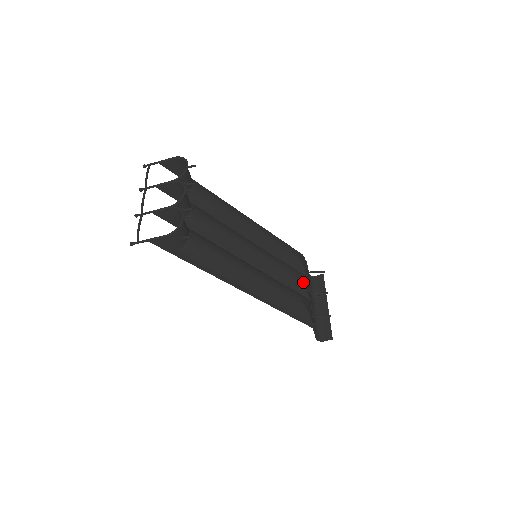
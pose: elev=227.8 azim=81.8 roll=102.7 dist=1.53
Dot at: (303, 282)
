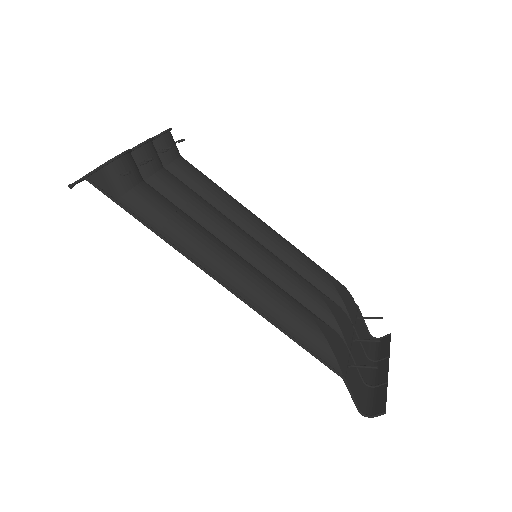
Dot at: (332, 310)
